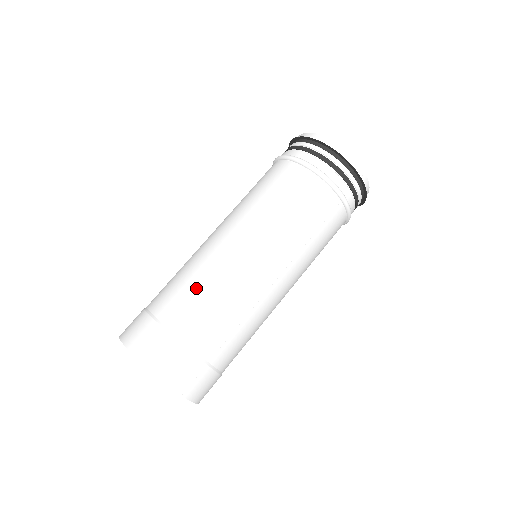
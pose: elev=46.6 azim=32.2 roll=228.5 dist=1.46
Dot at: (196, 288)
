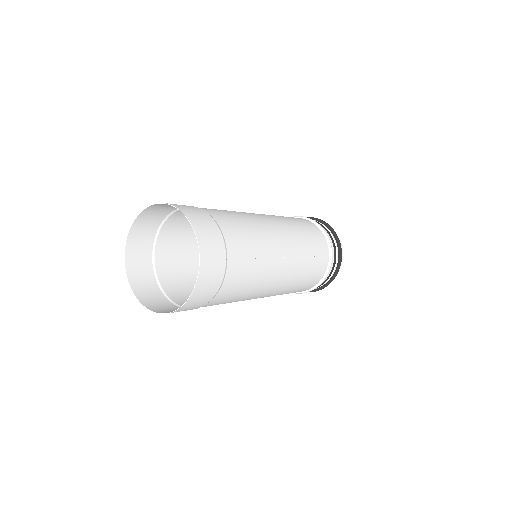
Dot at: (234, 214)
